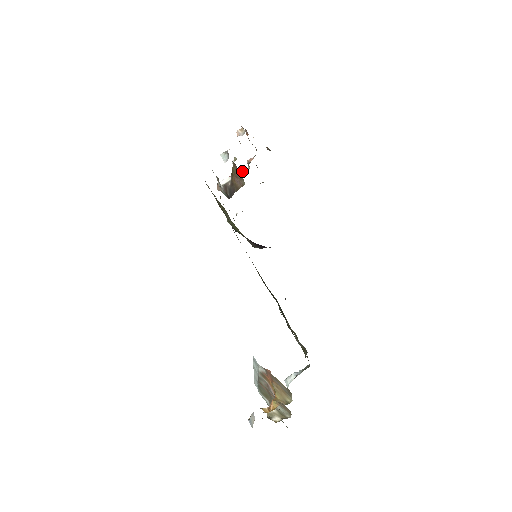
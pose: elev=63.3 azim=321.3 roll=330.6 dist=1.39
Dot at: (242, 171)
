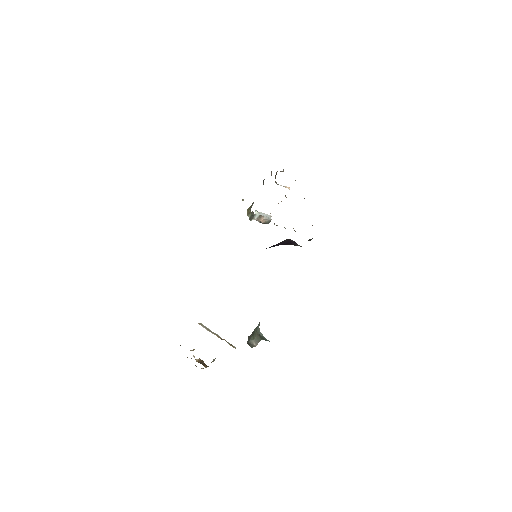
Dot at: occluded
